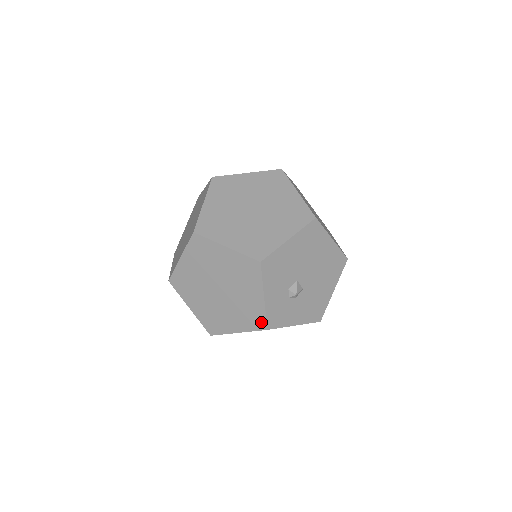
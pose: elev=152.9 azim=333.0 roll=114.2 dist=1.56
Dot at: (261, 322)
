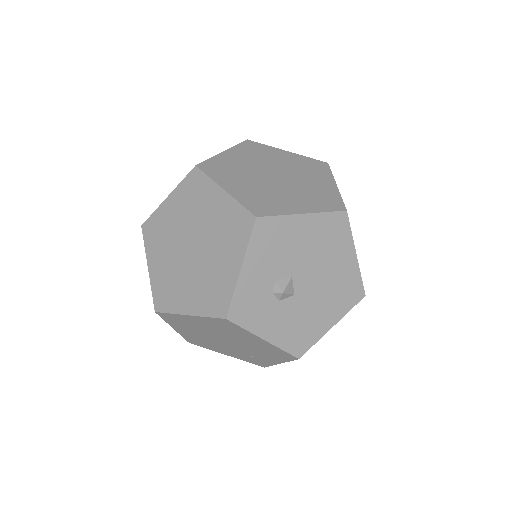
Dot at: (223, 305)
